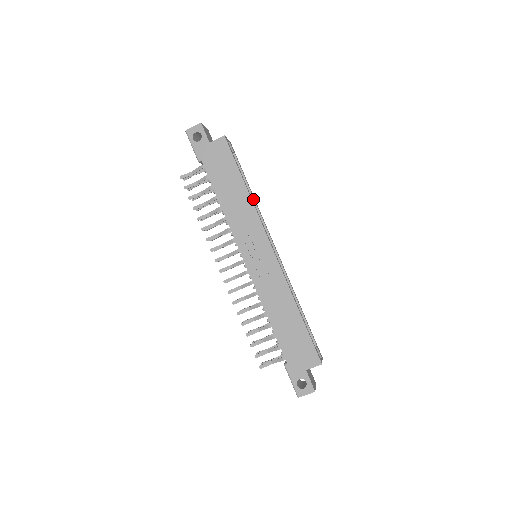
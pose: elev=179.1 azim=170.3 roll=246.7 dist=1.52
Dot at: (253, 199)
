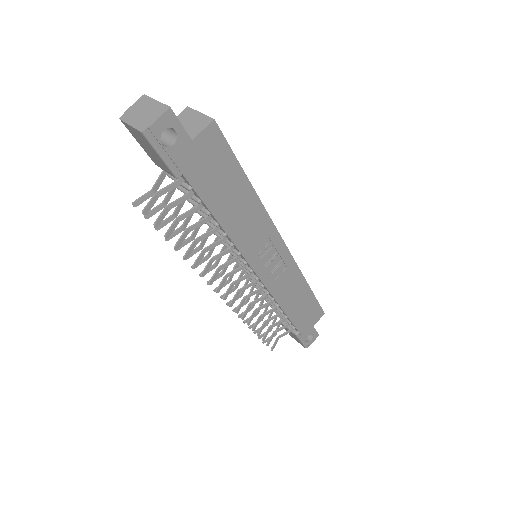
Dot at: occluded
